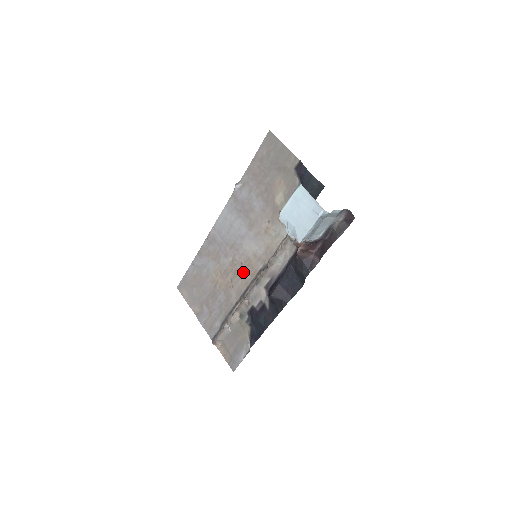
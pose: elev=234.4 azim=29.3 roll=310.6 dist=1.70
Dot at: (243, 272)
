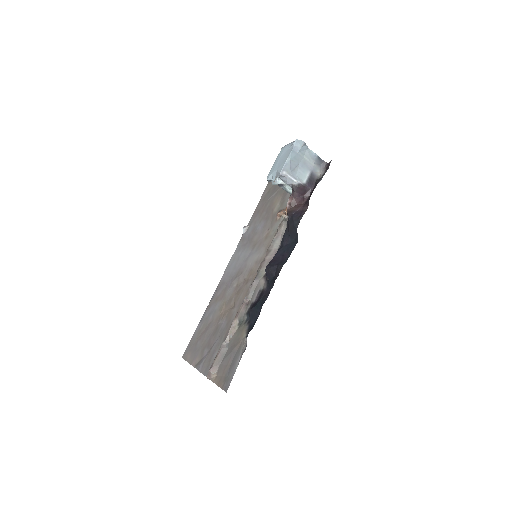
Dot at: (245, 284)
